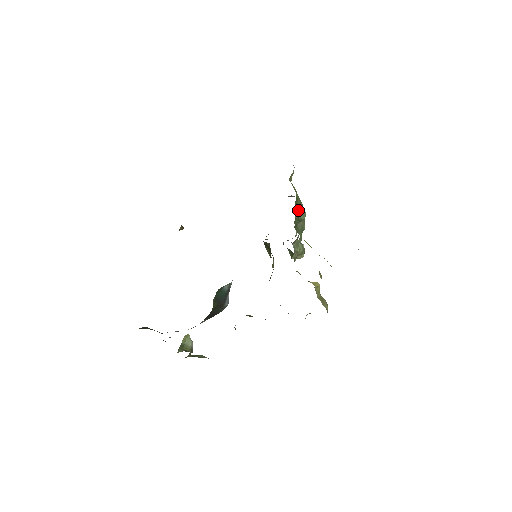
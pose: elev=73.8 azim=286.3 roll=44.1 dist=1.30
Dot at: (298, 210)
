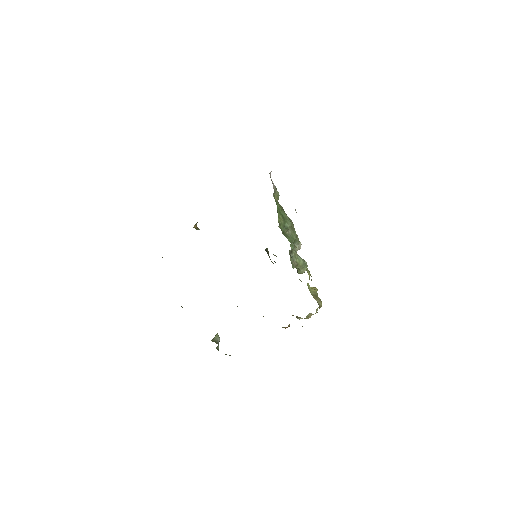
Dot at: (281, 218)
